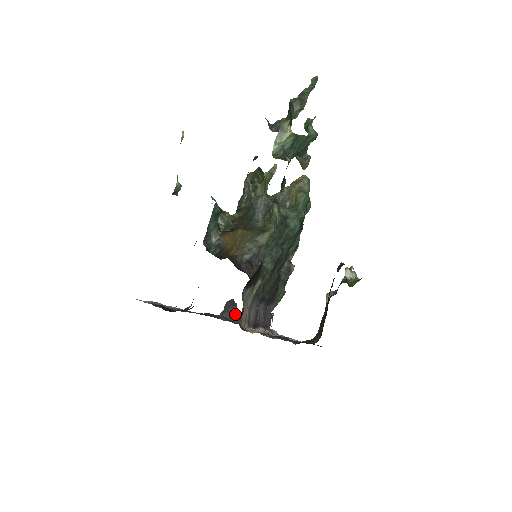
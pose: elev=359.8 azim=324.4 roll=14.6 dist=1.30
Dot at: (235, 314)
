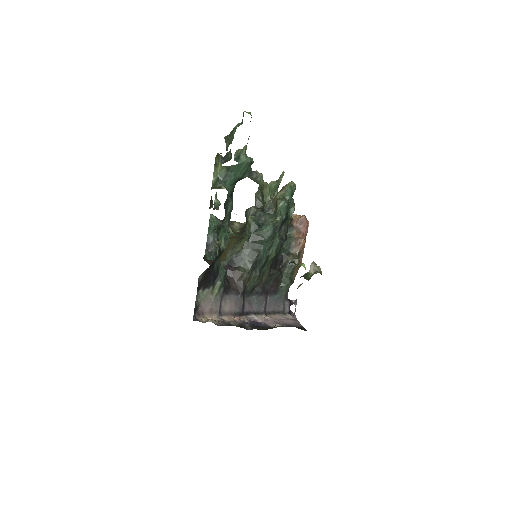
Dot at: (286, 299)
